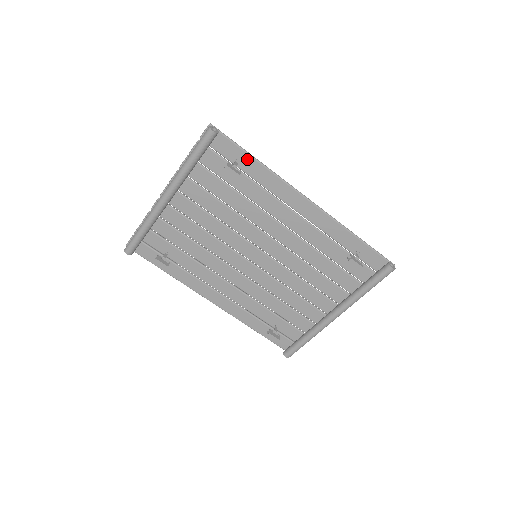
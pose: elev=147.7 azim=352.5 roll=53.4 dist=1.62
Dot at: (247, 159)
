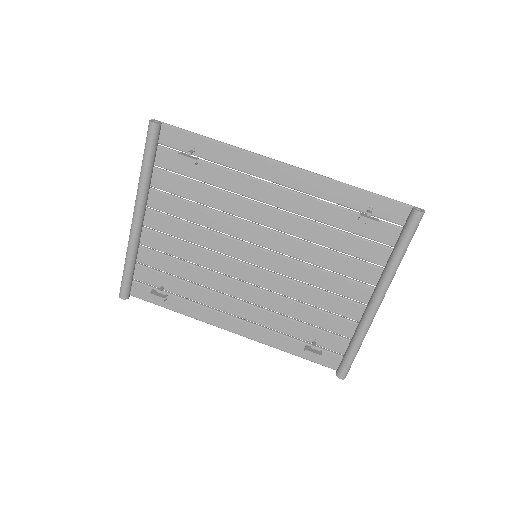
Dot at: (202, 143)
